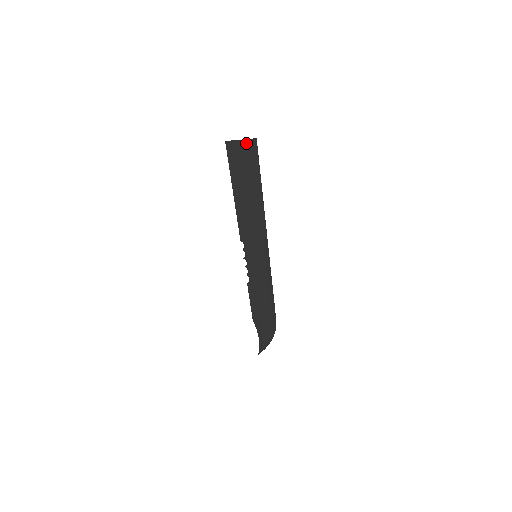
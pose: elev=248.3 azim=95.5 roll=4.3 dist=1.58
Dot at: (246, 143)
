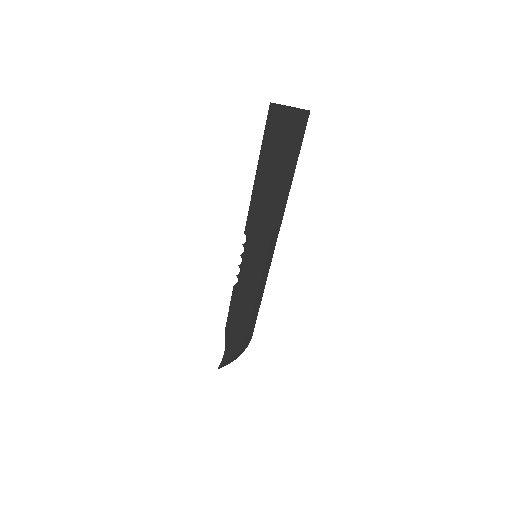
Dot at: (295, 113)
